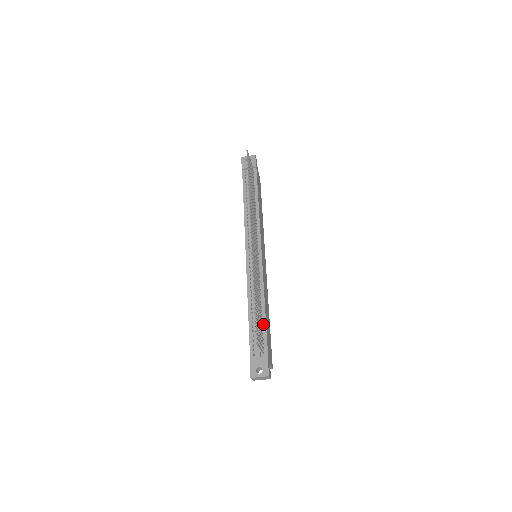
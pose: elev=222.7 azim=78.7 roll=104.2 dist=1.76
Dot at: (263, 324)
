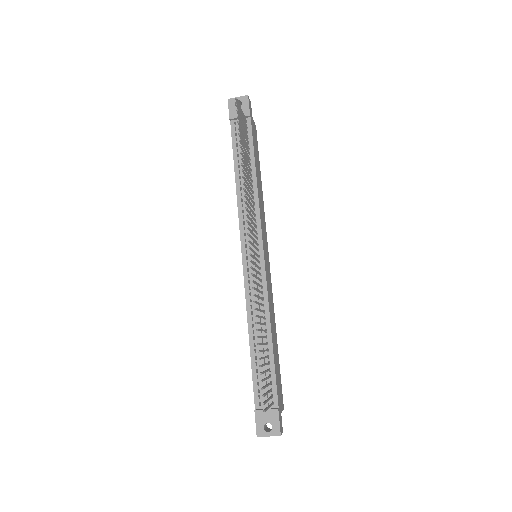
Dot at: (270, 361)
